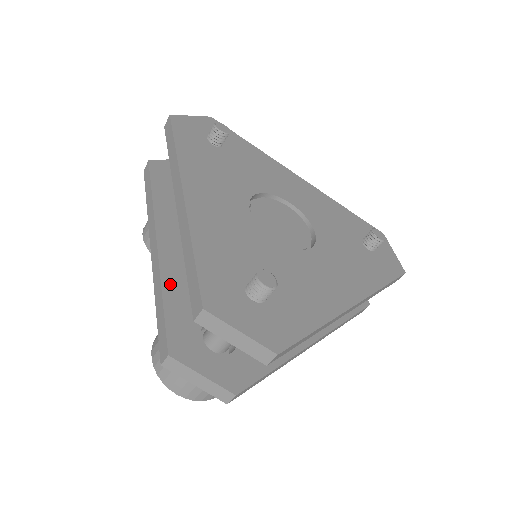
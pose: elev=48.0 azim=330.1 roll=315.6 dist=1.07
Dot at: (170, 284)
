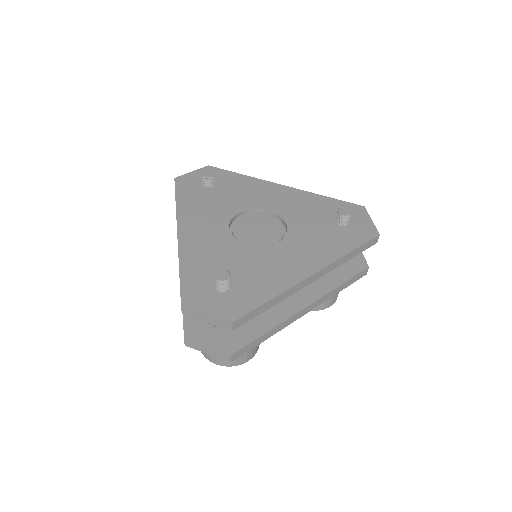
Dot at: occluded
